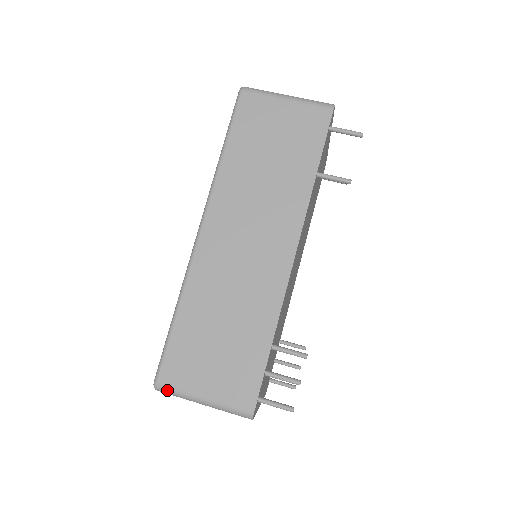
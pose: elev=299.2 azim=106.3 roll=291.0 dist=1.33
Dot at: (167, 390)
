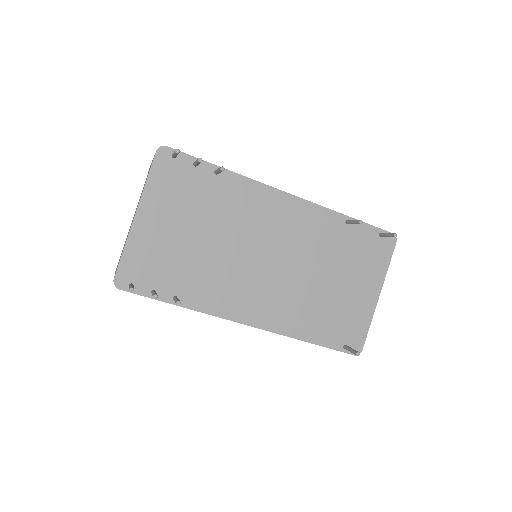
Dot at: occluded
